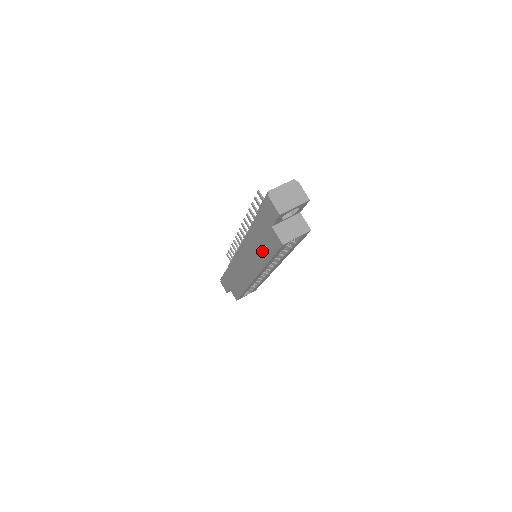
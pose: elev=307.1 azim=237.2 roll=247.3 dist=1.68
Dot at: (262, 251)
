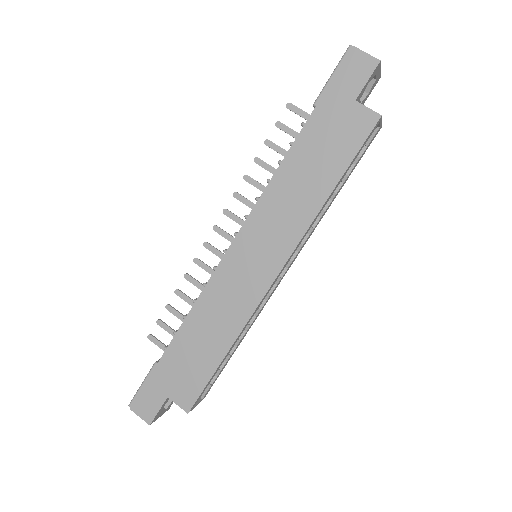
Dot at: (318, 178)
